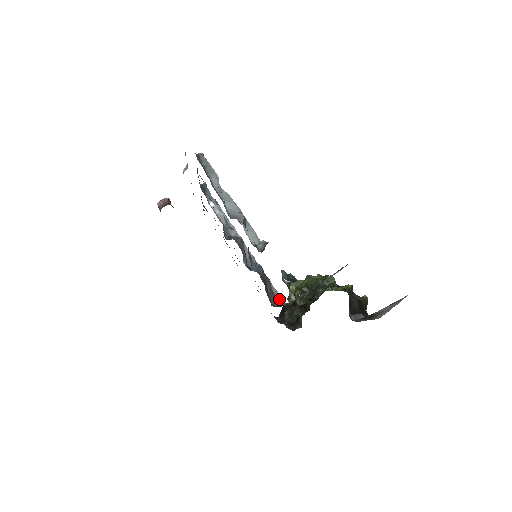
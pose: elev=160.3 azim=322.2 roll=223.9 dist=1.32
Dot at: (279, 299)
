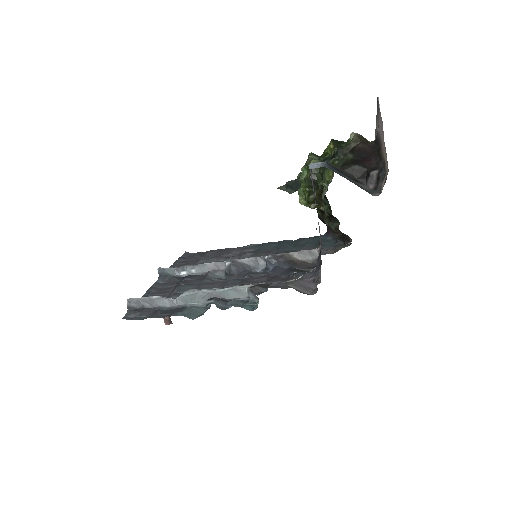
Dot at: (314, 279)
